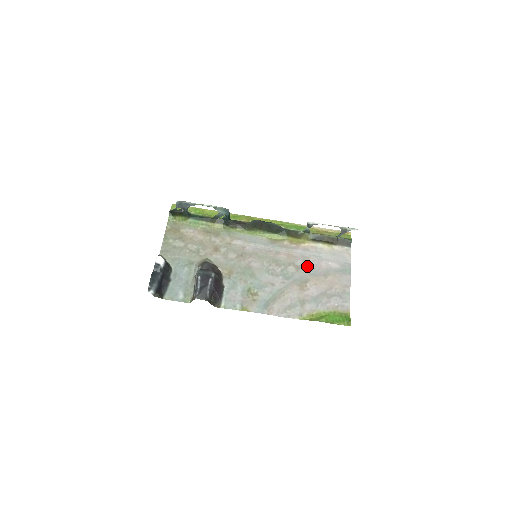
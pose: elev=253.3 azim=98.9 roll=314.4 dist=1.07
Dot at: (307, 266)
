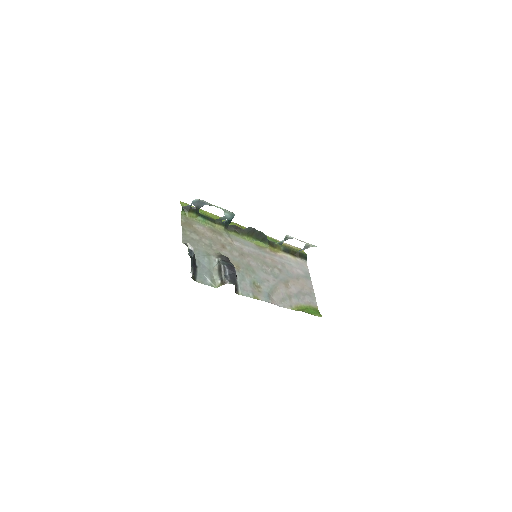
Dot at: (285, 270)
